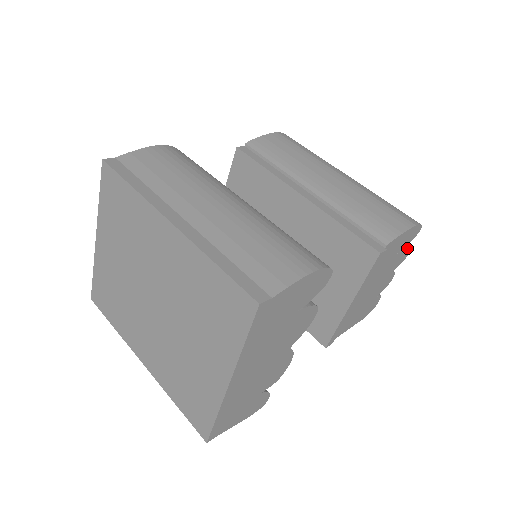
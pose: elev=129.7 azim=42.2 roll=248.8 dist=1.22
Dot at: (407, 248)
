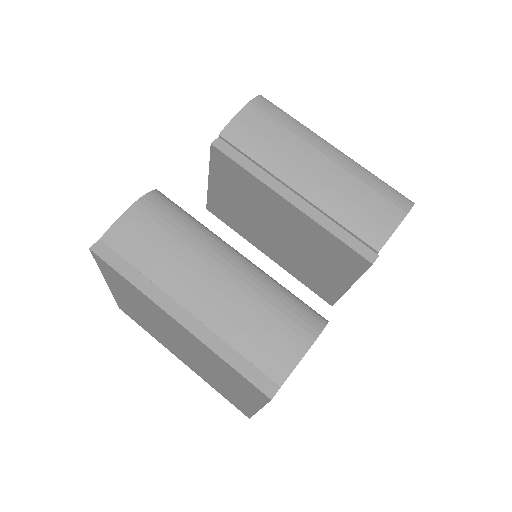
Dot at: occluded
